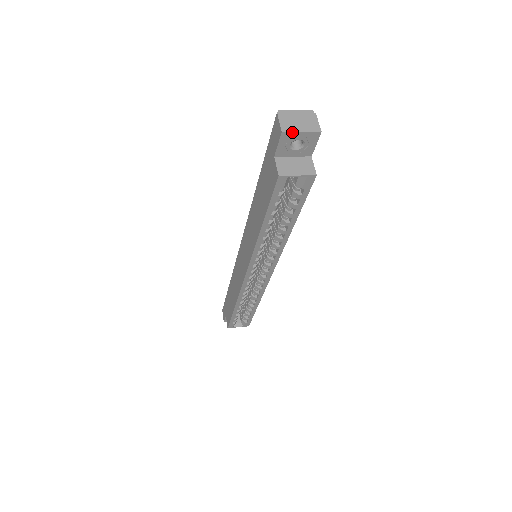
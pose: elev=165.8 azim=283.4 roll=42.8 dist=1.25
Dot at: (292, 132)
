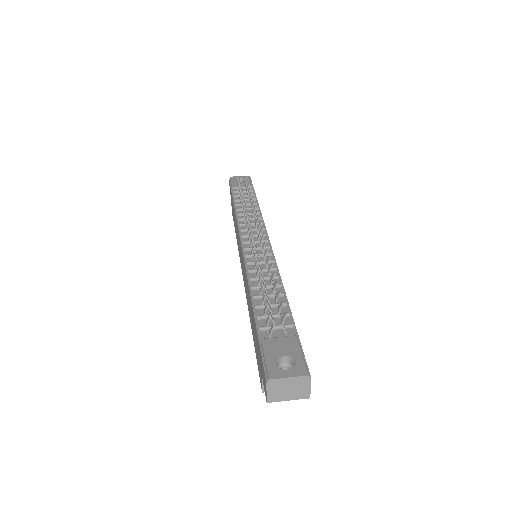
Dot at: (278, 401)
